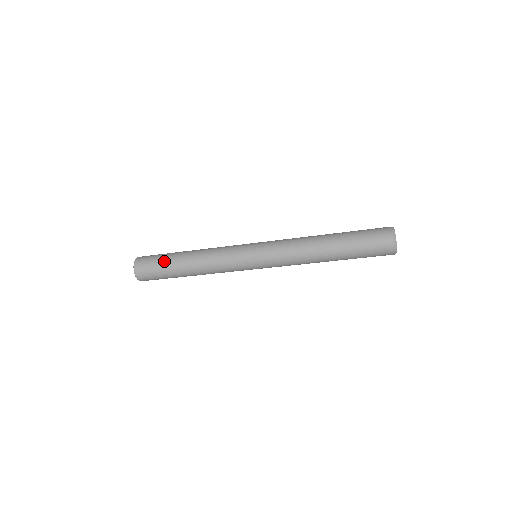
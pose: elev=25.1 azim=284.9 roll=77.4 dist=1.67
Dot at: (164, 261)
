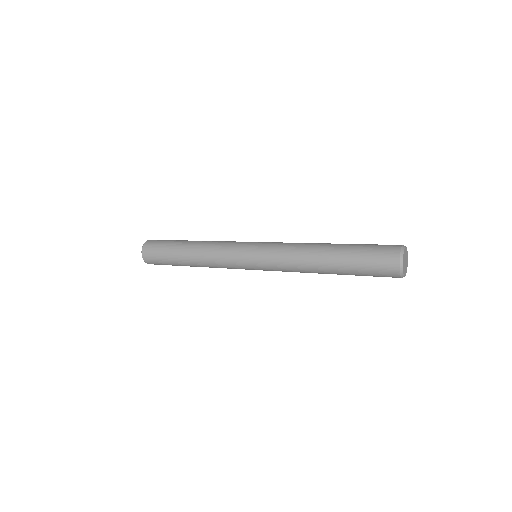
Dot at: (167, 252)
